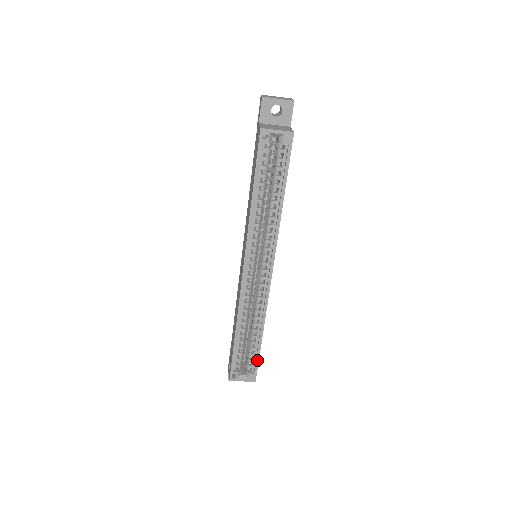
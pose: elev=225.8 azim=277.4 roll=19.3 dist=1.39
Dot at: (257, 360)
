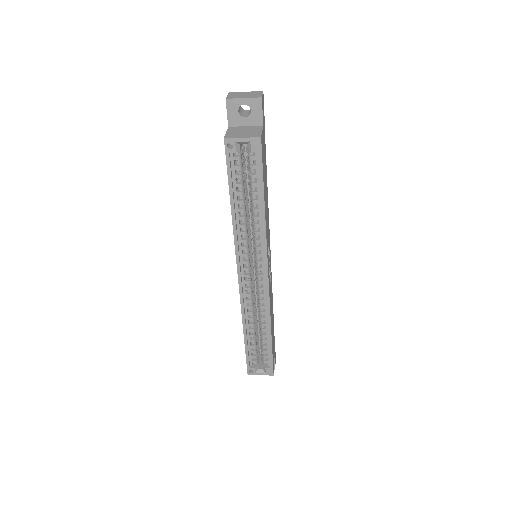
Dot at: (271, 356)
